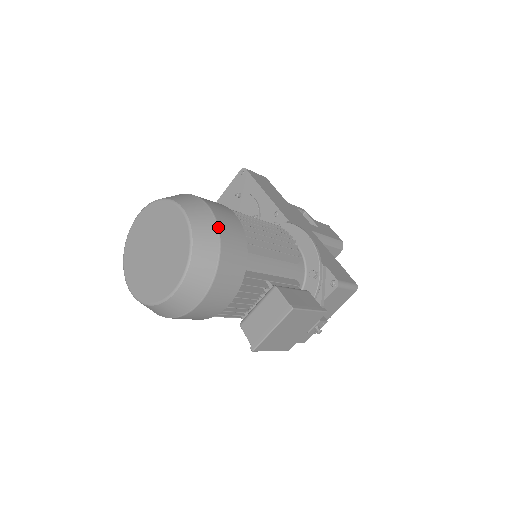
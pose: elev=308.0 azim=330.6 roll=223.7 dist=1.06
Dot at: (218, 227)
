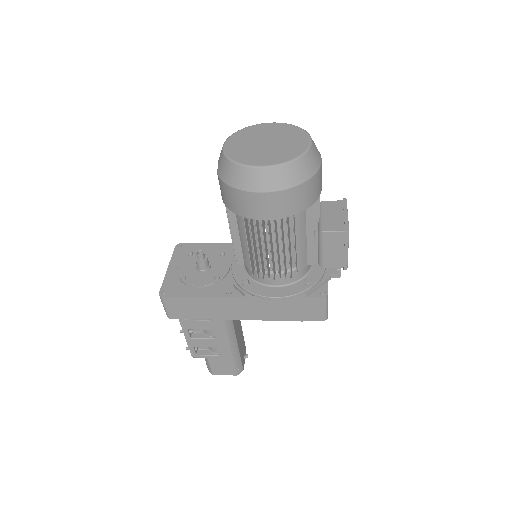
Dot at: occluded
